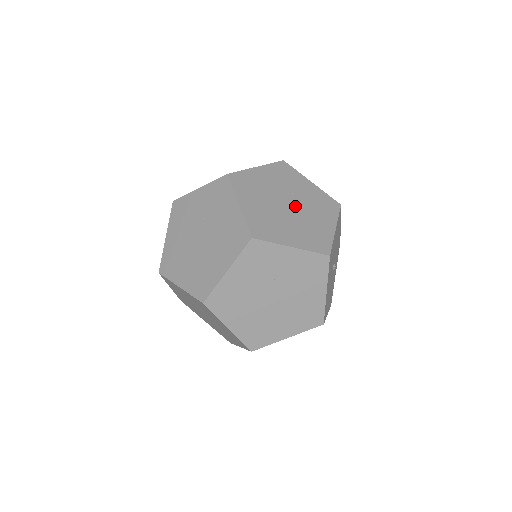
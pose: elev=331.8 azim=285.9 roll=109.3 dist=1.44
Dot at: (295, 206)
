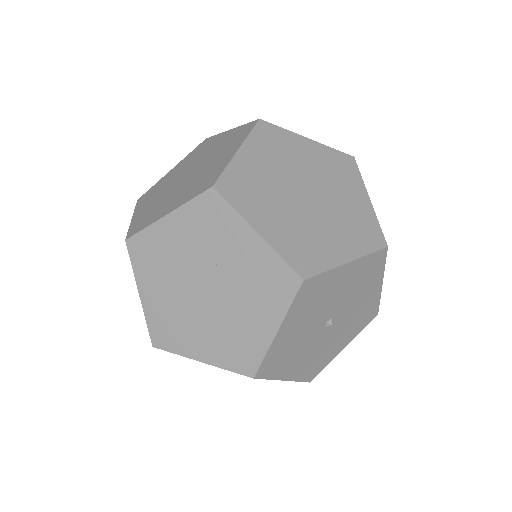
Dot at: (315, 202)
